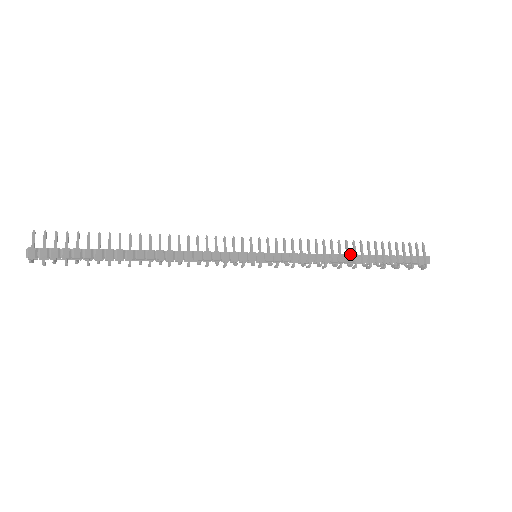
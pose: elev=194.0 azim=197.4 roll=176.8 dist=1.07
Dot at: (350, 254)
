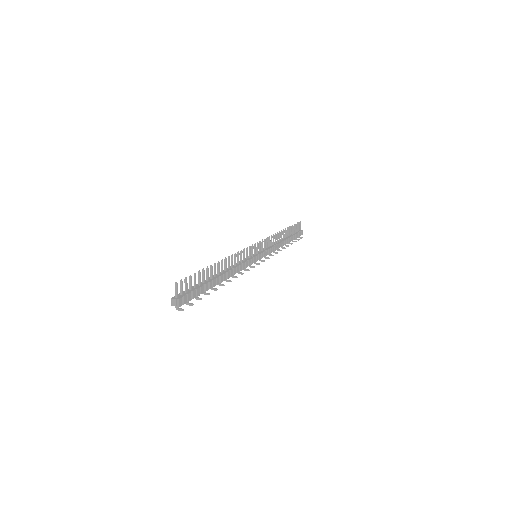
Dot at: (284, 240)
